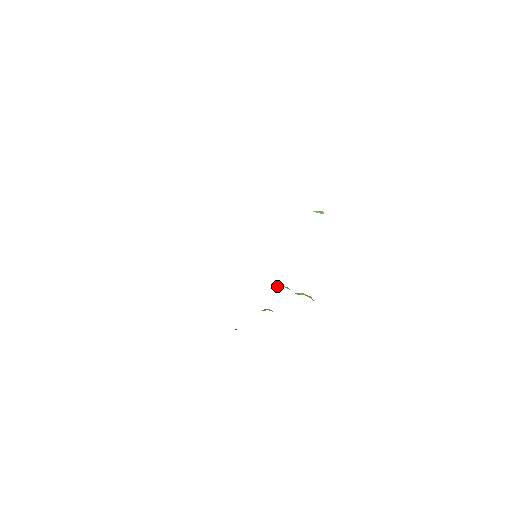
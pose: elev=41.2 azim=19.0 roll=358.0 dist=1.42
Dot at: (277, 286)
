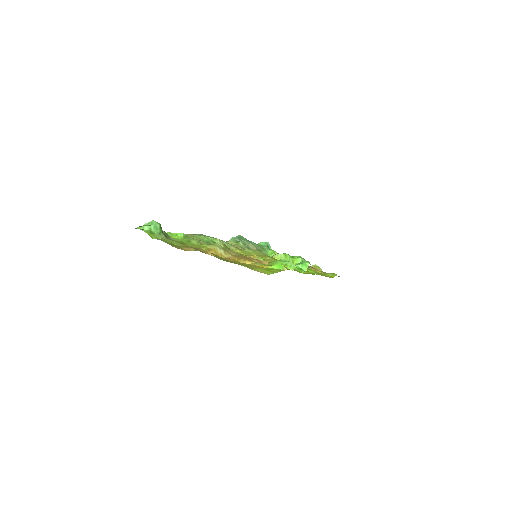
Dot at: (277, 258)
